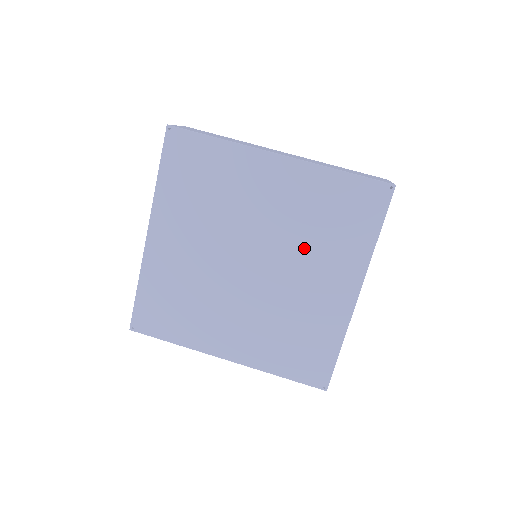
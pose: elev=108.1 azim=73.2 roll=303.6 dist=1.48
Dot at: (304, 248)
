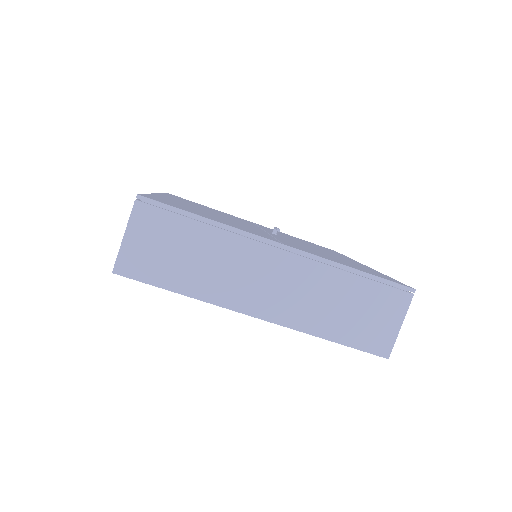
Dot at: occluded
